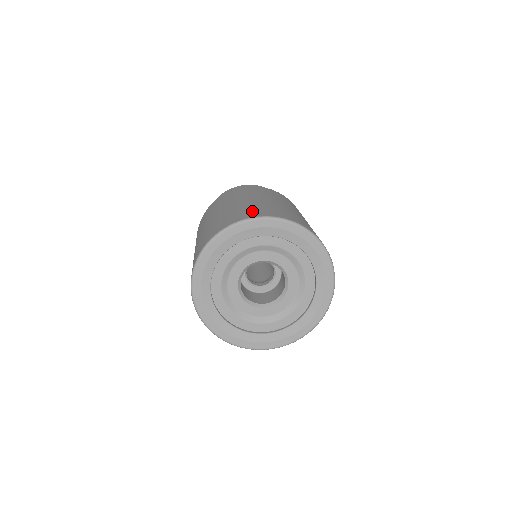
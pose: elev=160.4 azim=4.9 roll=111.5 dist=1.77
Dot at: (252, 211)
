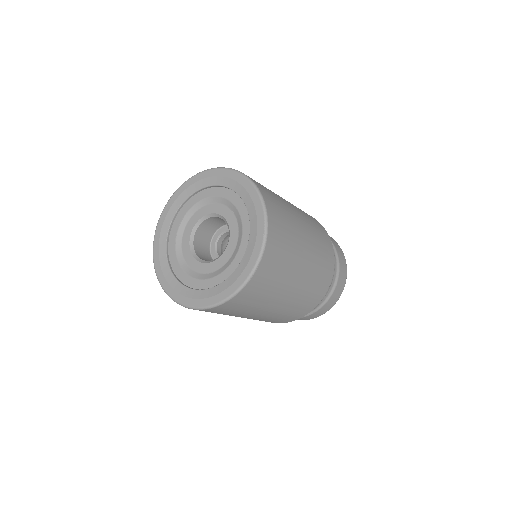
Dot at: occluded
